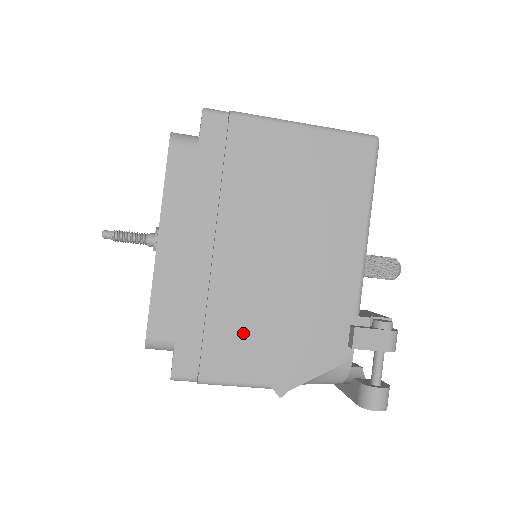
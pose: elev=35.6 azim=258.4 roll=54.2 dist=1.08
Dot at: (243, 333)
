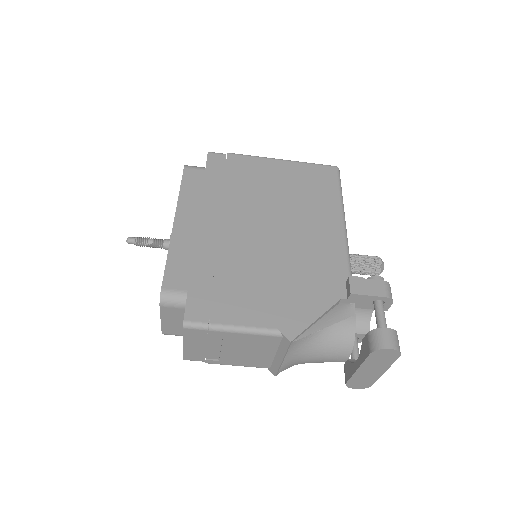
Dot at: (249, 286)
